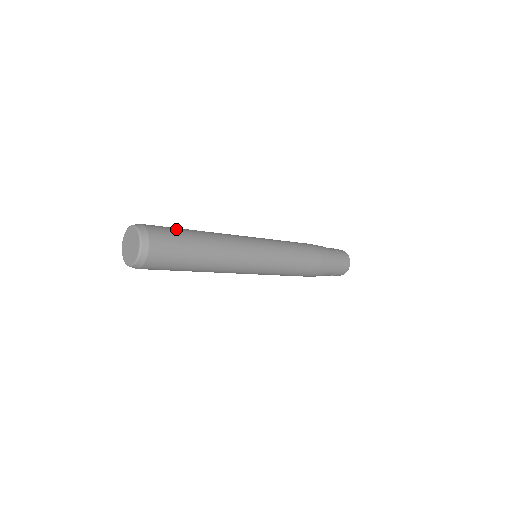
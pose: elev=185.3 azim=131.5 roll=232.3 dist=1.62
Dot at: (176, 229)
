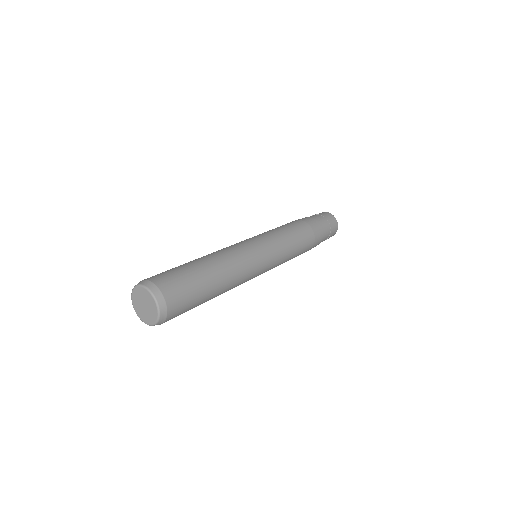
Dot at: (191, 280)
